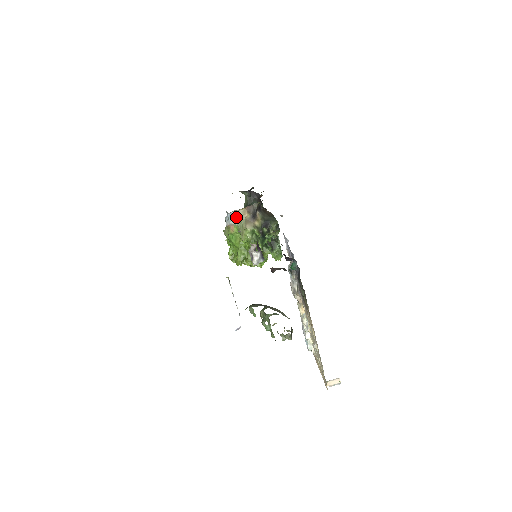
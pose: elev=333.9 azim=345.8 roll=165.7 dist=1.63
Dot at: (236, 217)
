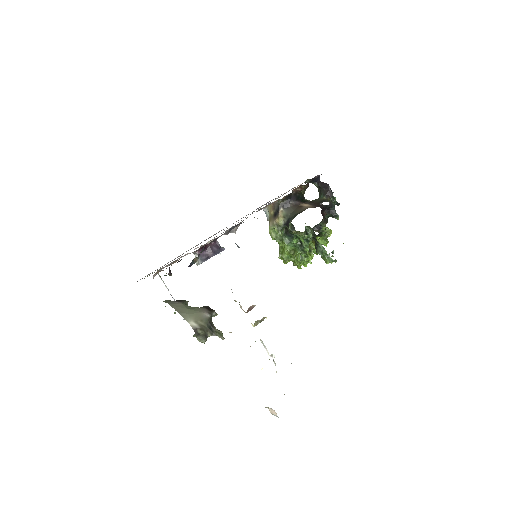
Dot at: occluded
